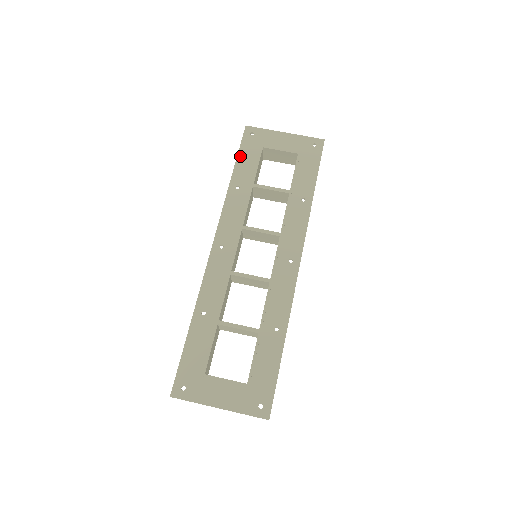
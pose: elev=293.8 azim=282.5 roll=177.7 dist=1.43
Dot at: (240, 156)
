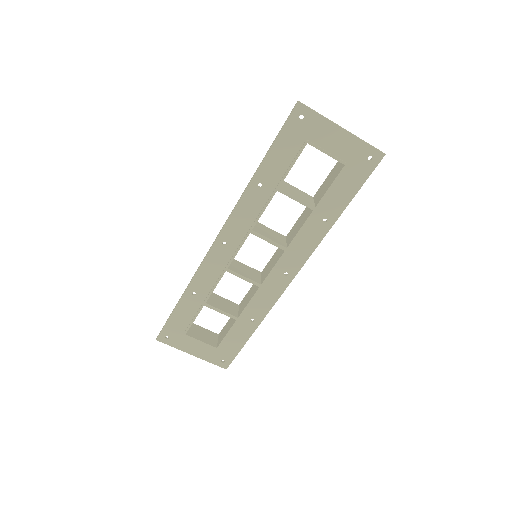
Dot at: (276, 146)
